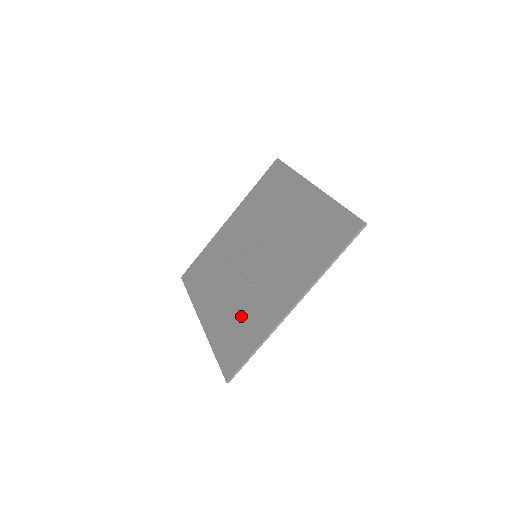
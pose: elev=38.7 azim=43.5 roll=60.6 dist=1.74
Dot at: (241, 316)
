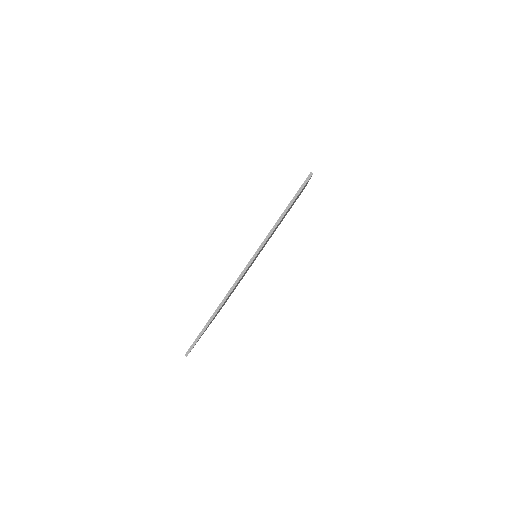
Dot at: occluded
